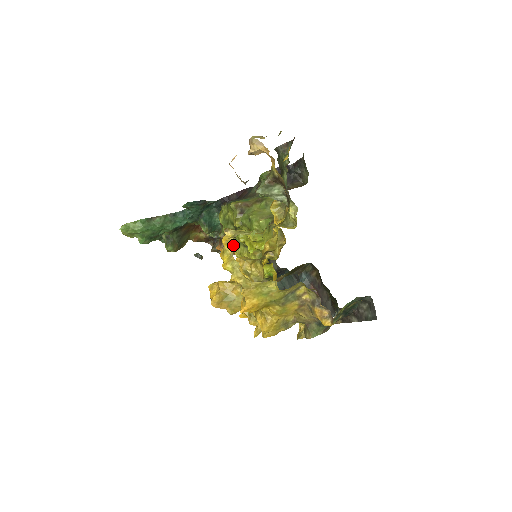
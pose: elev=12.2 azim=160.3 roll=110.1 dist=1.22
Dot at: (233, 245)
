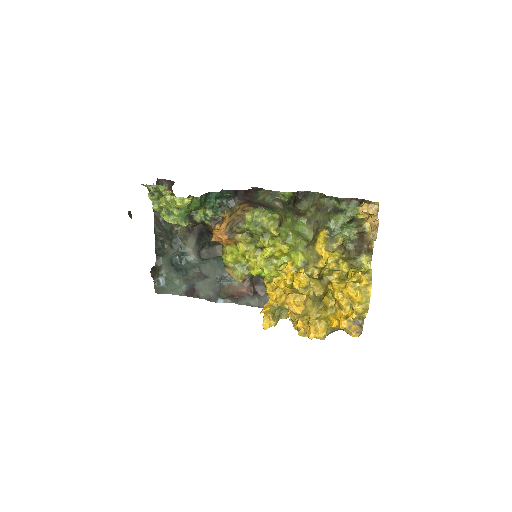
Dot at: (245, 242)
